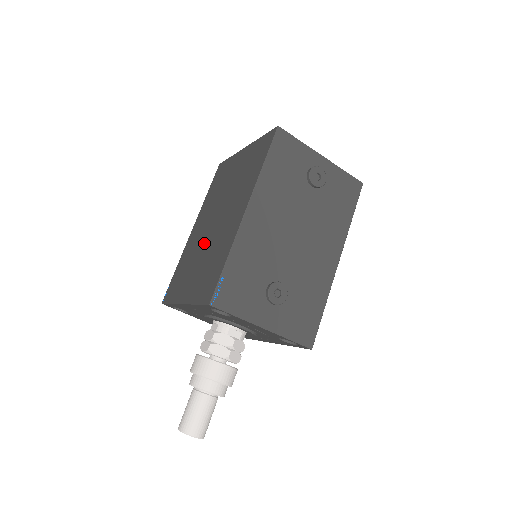
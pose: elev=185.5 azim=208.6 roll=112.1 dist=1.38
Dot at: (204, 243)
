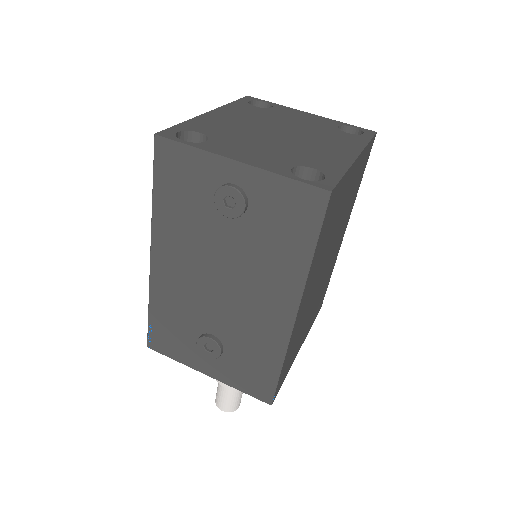
Dot at: occluded
